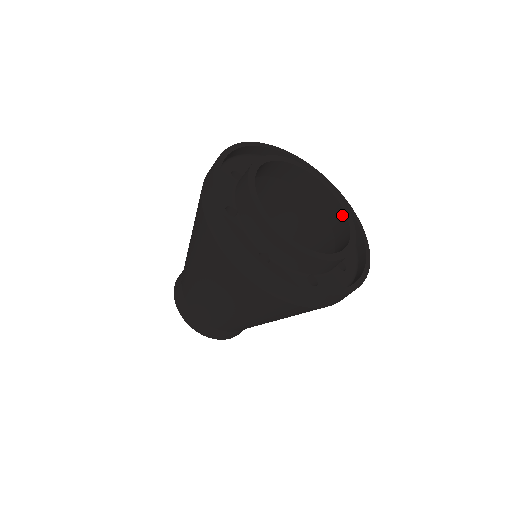
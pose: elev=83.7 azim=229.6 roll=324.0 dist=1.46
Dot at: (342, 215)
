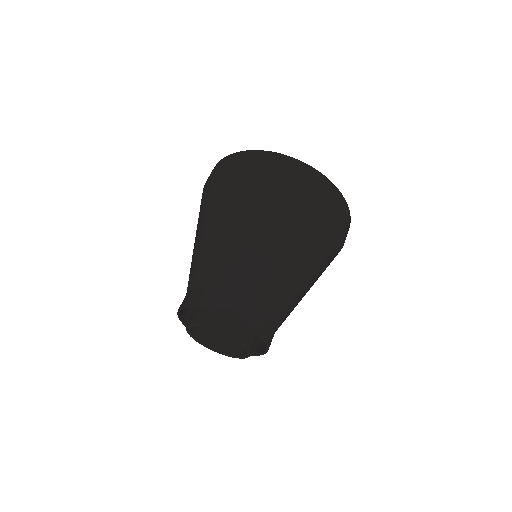
Dot at: occluded
